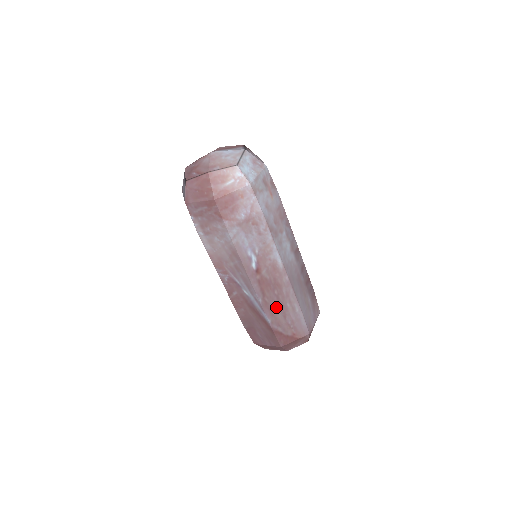
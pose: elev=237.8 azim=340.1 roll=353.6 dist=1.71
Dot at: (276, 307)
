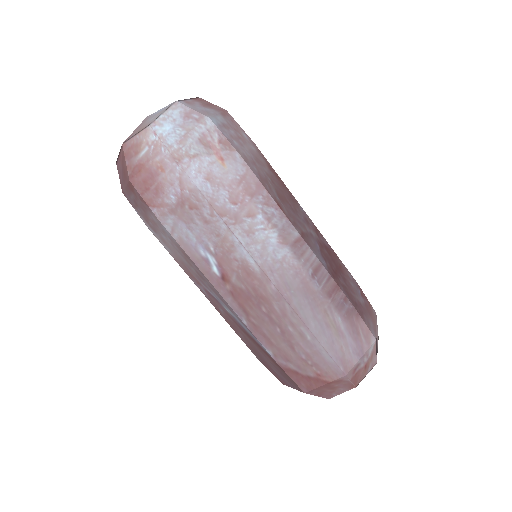
Dot at: (273, 332)
